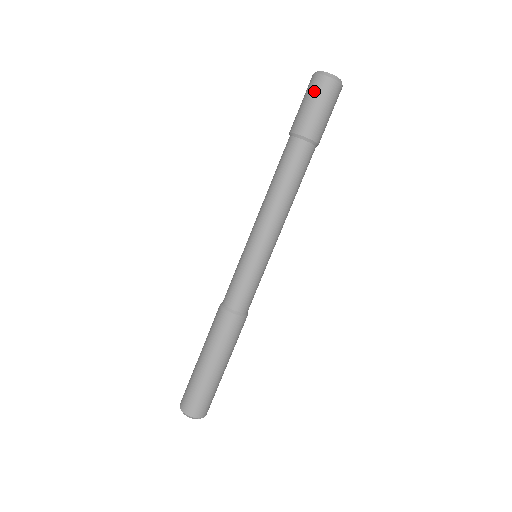
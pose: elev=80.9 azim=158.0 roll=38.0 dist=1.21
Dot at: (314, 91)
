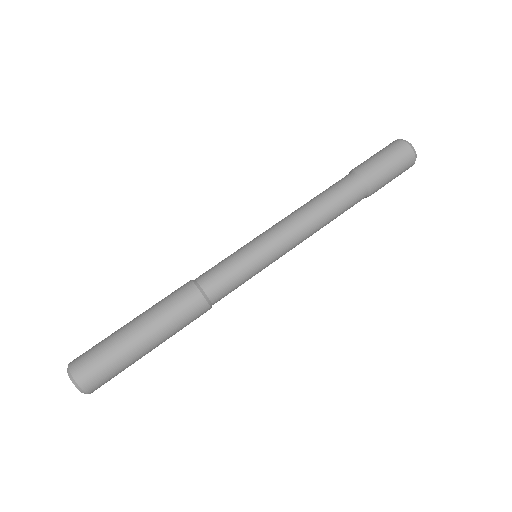
Dot at: (384, 148)
